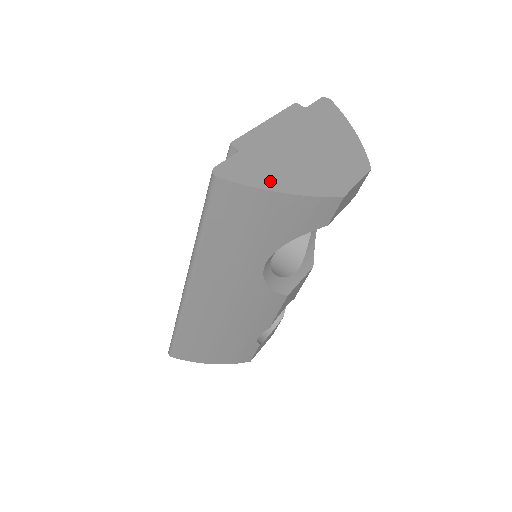
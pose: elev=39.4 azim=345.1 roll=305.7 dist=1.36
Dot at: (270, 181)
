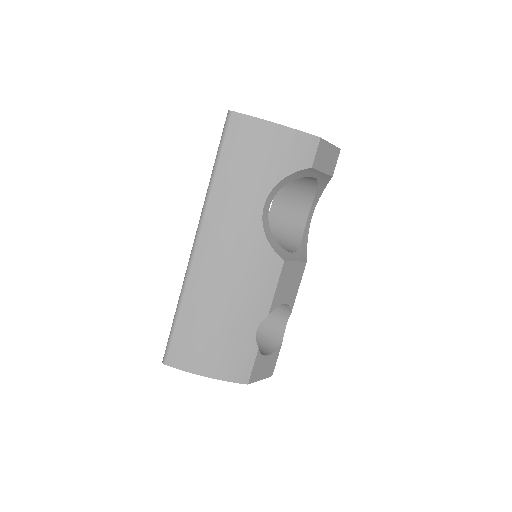
Dot at: occluded
